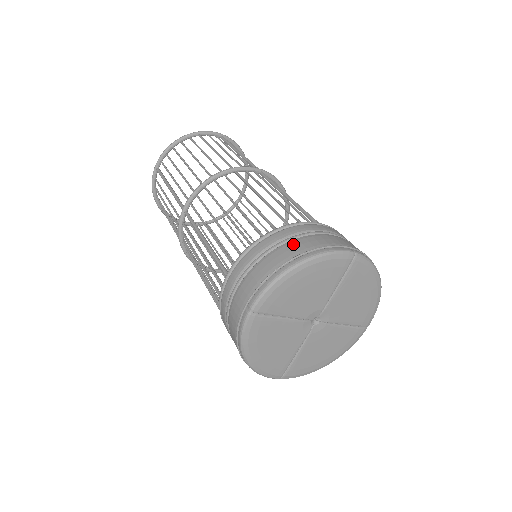
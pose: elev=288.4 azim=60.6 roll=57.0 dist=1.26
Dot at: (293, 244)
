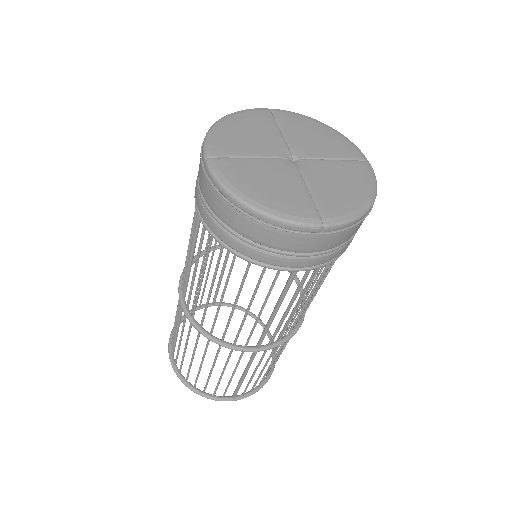
Dot at: occluded
